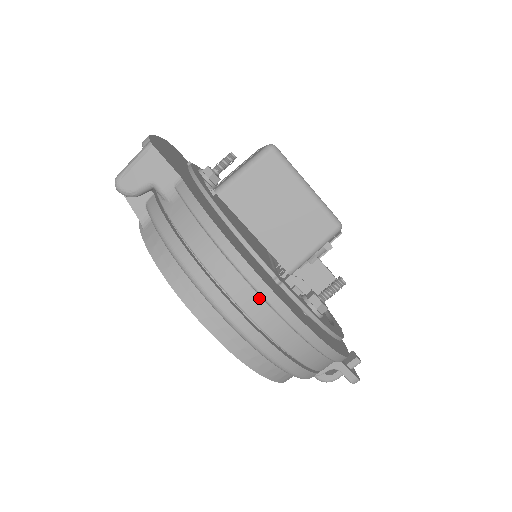
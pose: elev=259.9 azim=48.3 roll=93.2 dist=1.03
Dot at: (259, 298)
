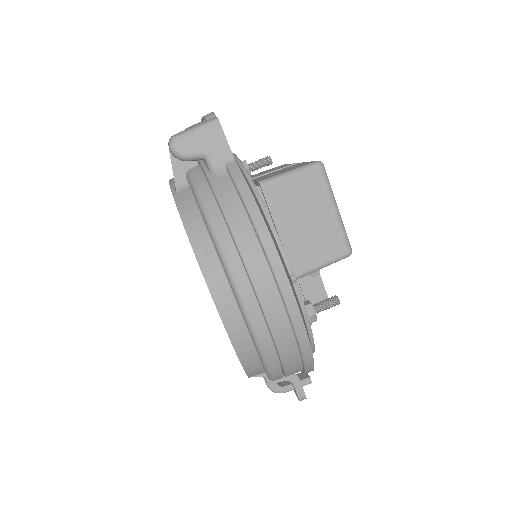
Dot at: (275, 288)
